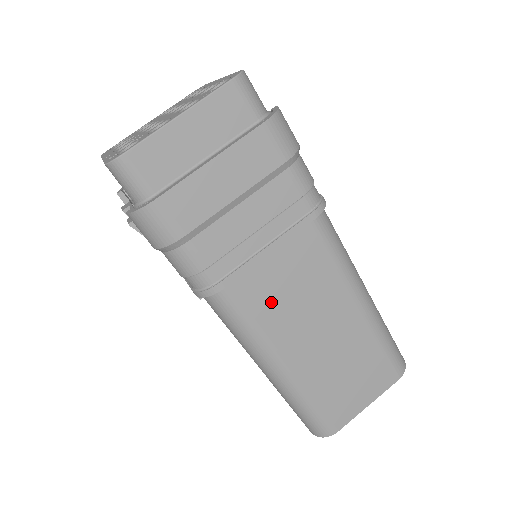
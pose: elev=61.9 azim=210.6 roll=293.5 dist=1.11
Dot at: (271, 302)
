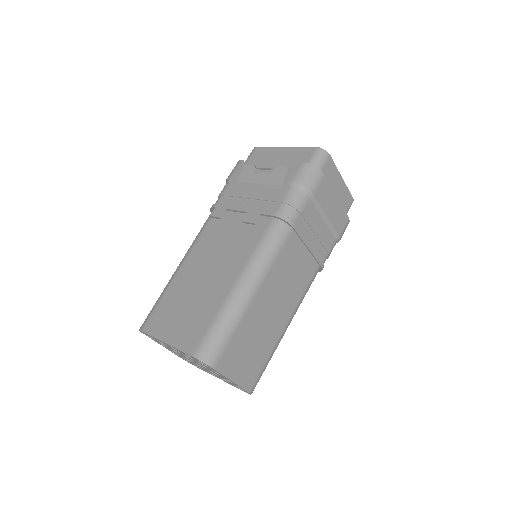
Dot at: (287, 262)
